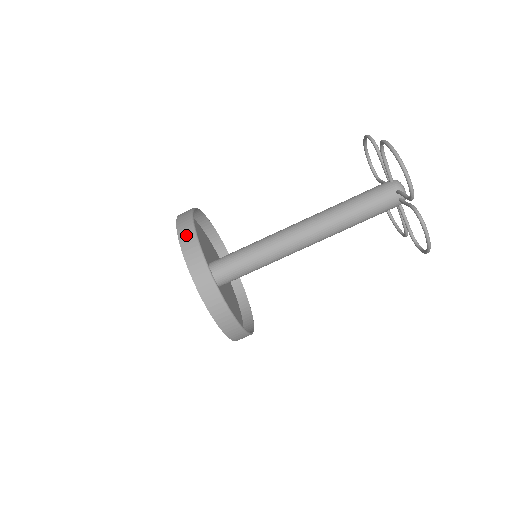
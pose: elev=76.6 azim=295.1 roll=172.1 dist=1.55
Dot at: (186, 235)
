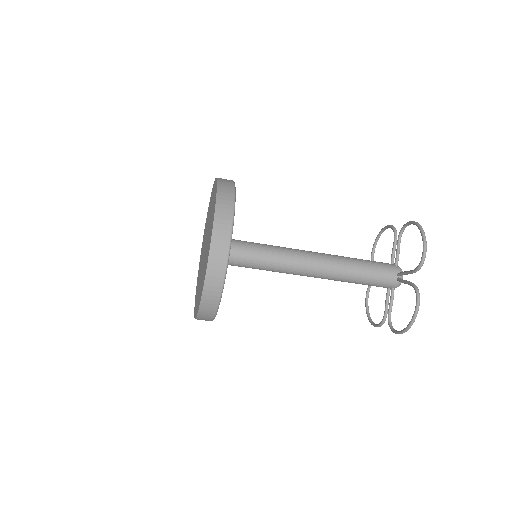
Dot at: (212, 291)
